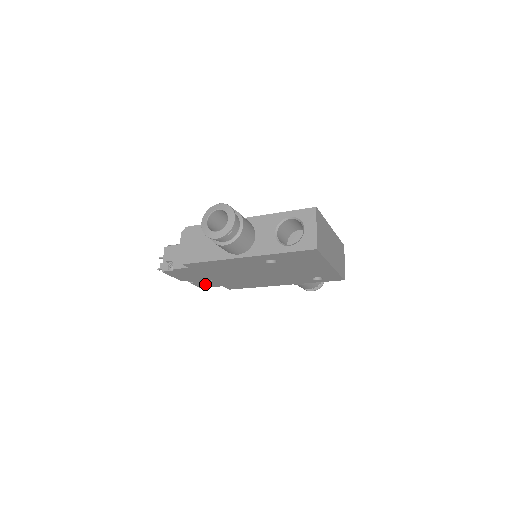
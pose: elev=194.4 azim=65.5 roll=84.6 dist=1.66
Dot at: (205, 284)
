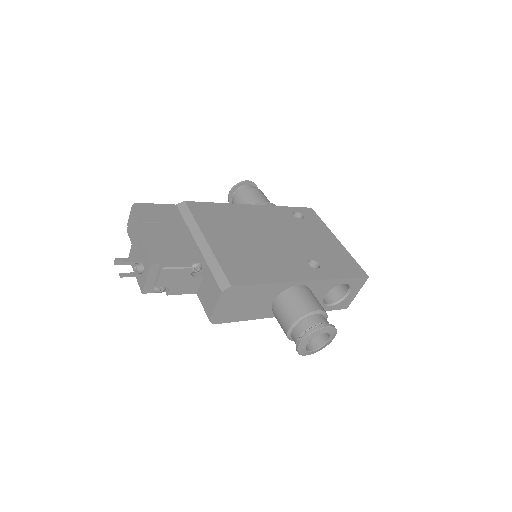
Dot at: occluded
